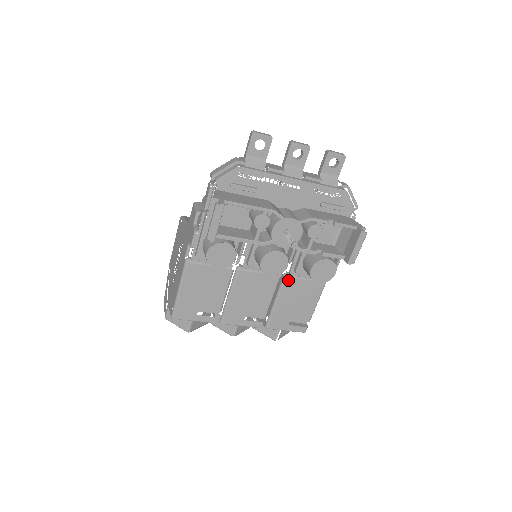
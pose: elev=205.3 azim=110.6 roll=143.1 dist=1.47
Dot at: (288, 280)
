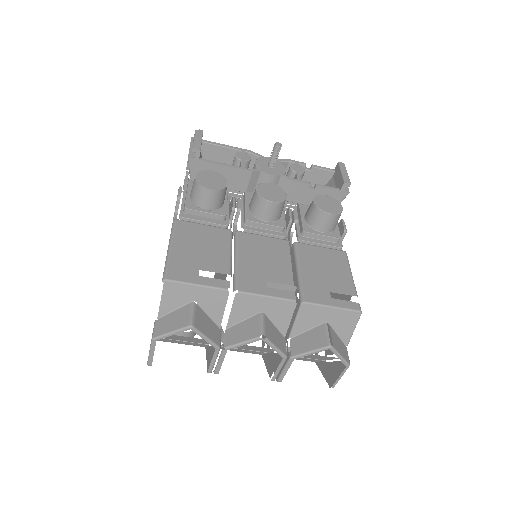
Dot at: (300, 246)
